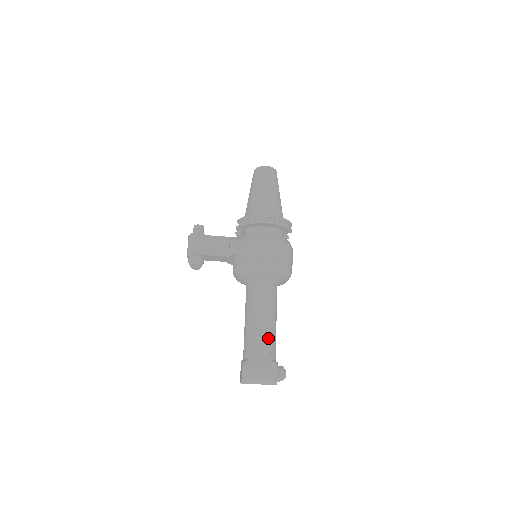
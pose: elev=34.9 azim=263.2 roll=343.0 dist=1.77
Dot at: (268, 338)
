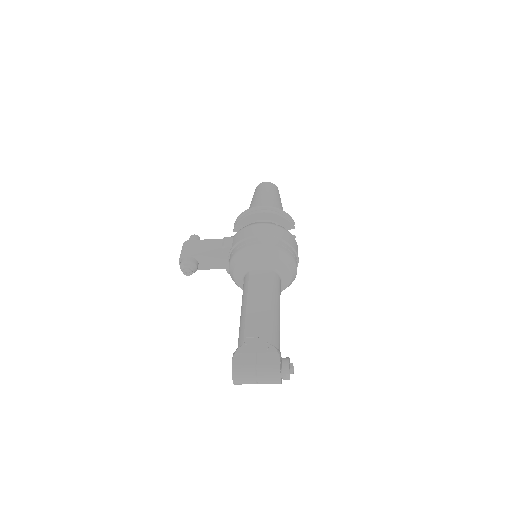
Dot at: (266, 322)
